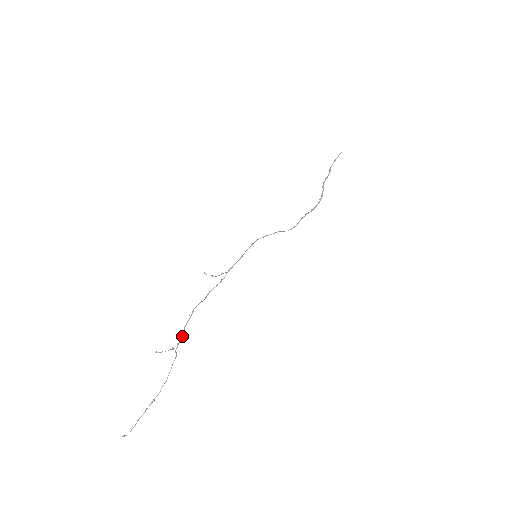
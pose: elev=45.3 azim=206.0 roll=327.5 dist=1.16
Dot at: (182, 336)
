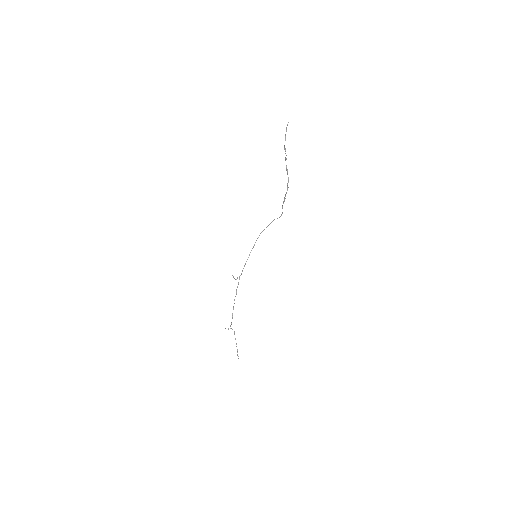
Dot at: occluded
